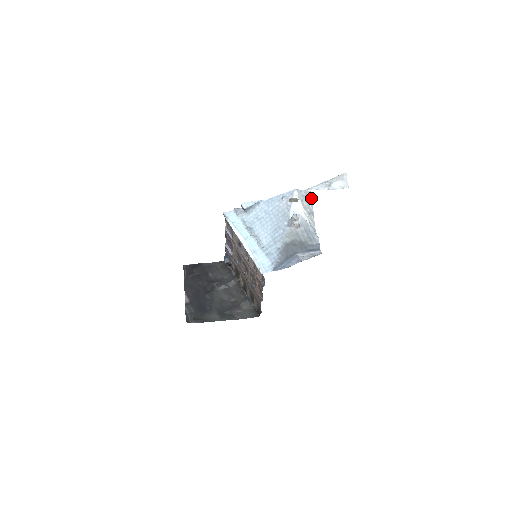
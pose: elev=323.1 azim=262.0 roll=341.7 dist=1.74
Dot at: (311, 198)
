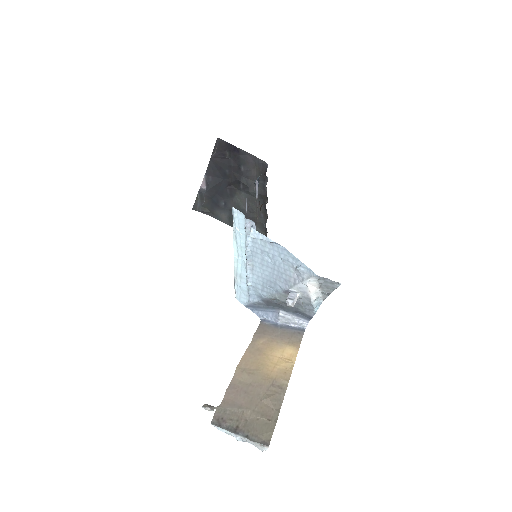
Dot at: (336, 287)
